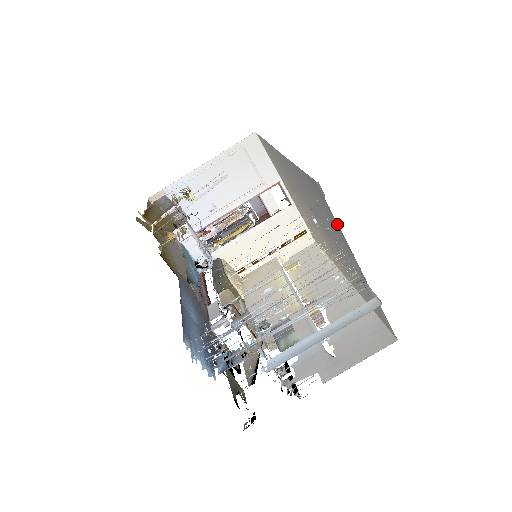
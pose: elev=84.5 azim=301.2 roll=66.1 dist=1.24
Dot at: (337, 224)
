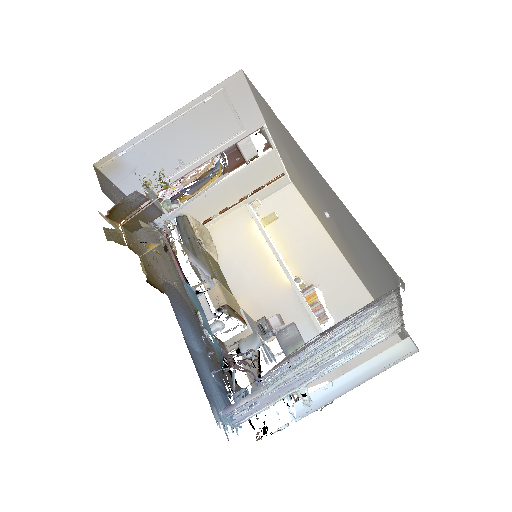
Dot at: (398, 296)
